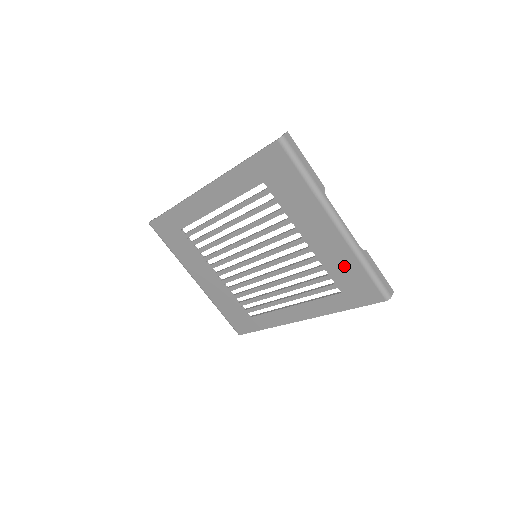
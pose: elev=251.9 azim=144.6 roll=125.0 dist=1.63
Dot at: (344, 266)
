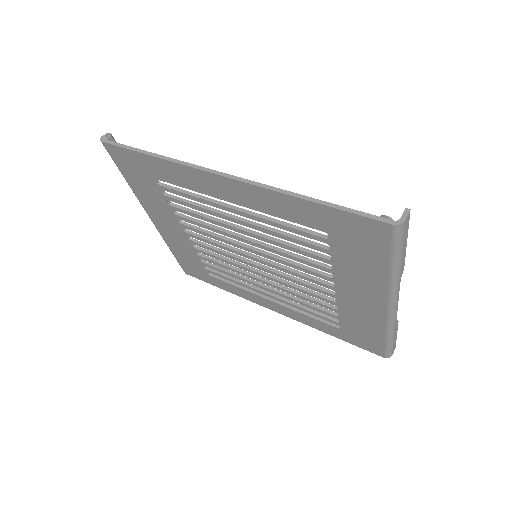
Dot at: (364, 325)
